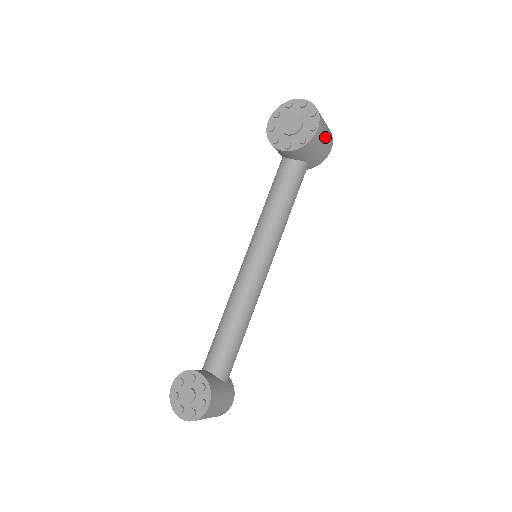
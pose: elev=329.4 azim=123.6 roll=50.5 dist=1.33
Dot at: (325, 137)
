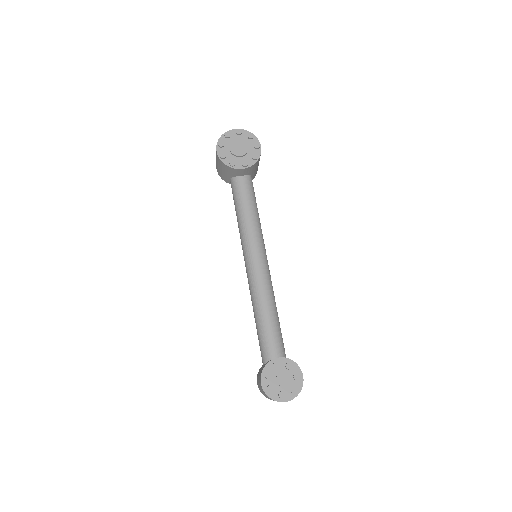
Dot at: occluded
